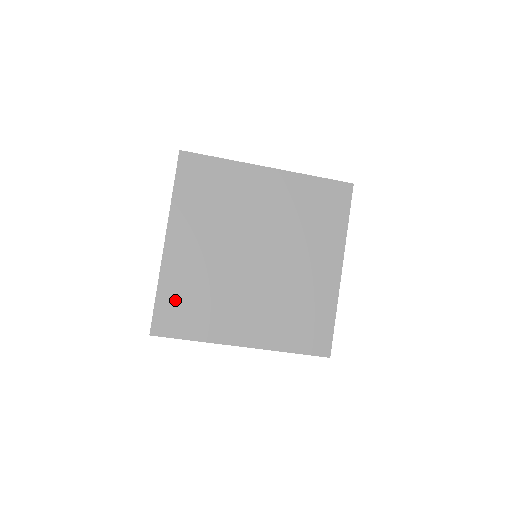
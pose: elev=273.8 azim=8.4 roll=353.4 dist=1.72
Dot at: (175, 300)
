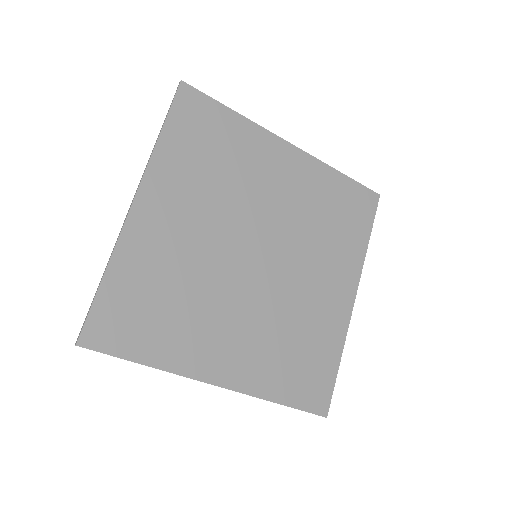
Dot at: (130, 295)
